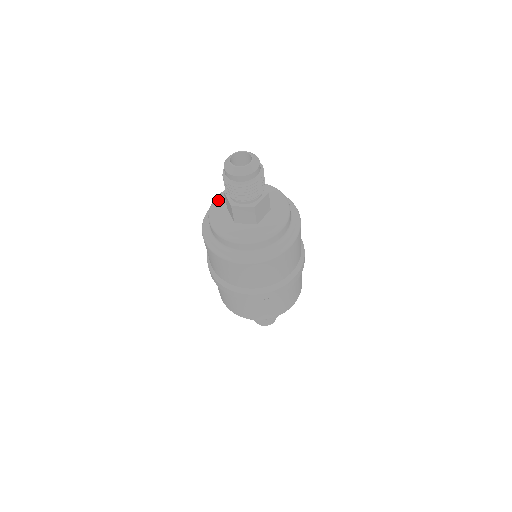
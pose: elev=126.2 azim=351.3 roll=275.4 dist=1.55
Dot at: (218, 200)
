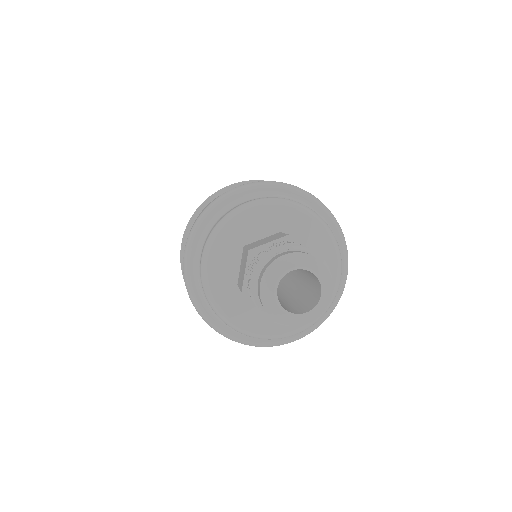
Dot at: (212, 276)
